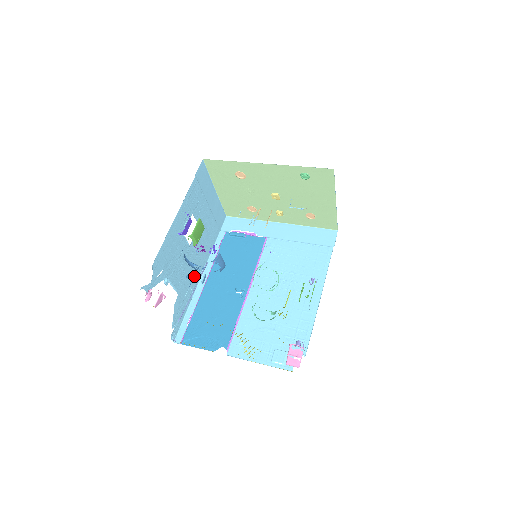
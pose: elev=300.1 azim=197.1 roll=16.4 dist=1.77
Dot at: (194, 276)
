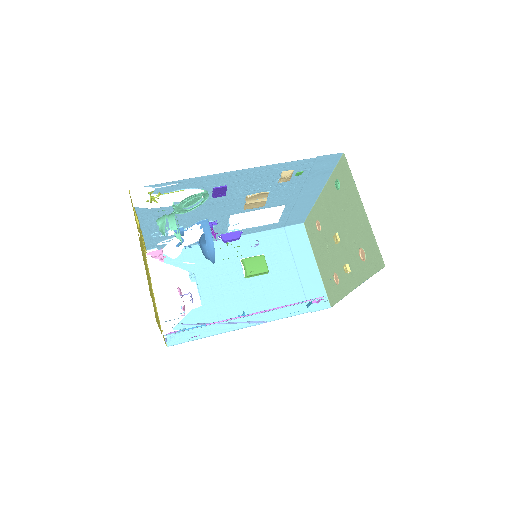
Dot at: (237, 315)
